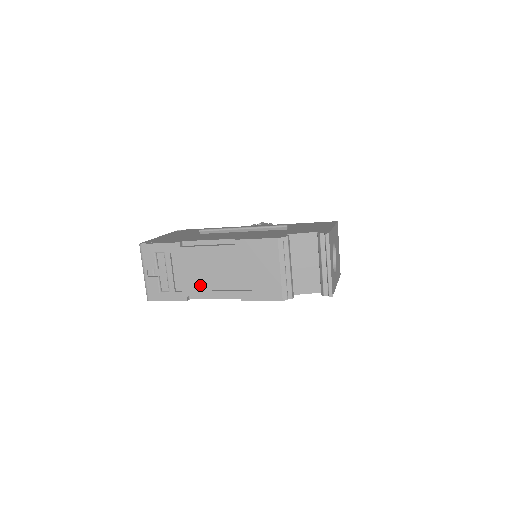
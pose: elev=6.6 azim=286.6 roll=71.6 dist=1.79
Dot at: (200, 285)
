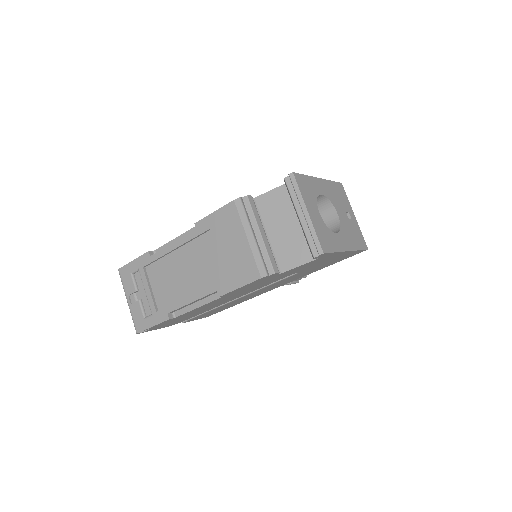
Dot at: (178, 295)
